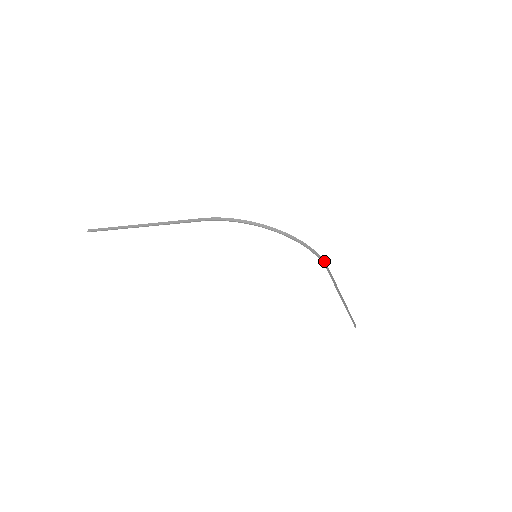
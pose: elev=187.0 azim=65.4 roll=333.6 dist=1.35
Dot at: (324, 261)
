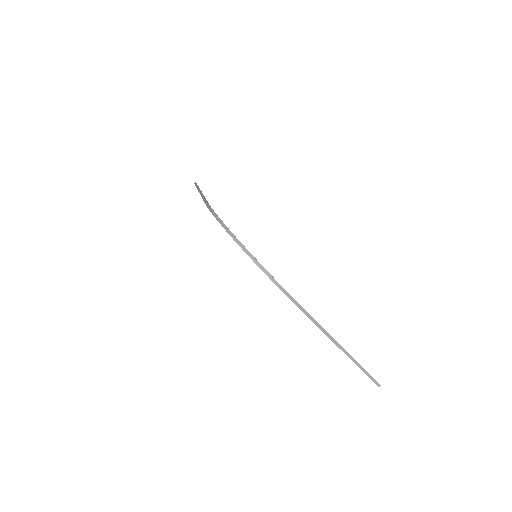
Dot at: (286, 291)
